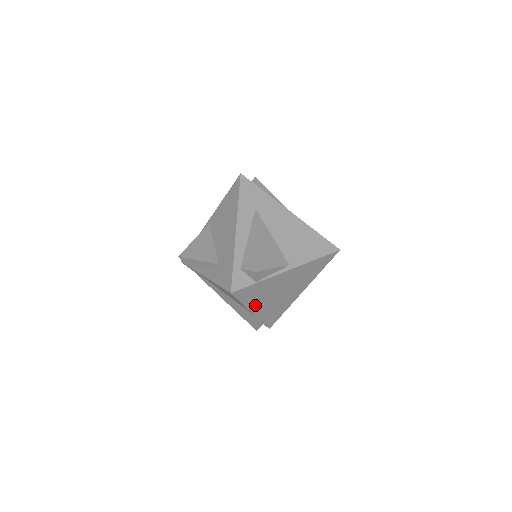
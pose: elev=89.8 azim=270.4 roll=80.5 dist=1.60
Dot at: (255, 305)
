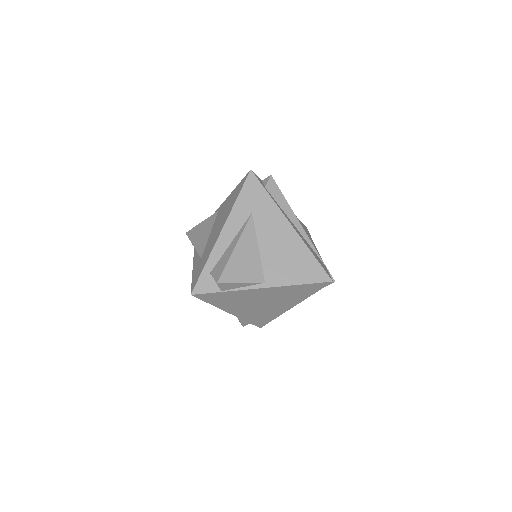
Dot at: (230, 308)
